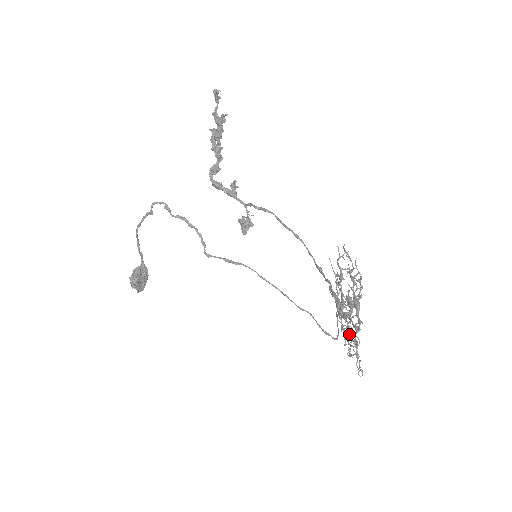
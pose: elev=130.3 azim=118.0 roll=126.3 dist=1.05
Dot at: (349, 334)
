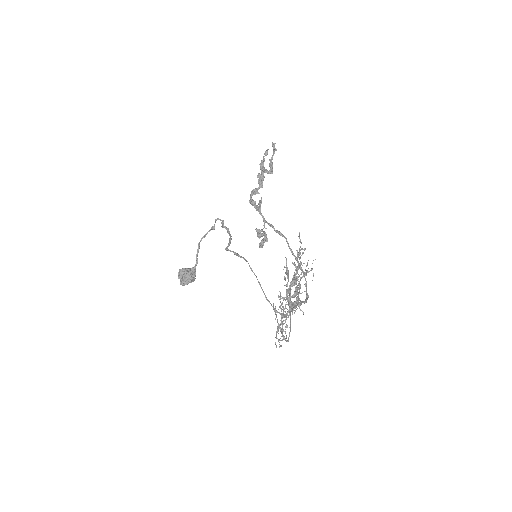
Dot at: occluded
